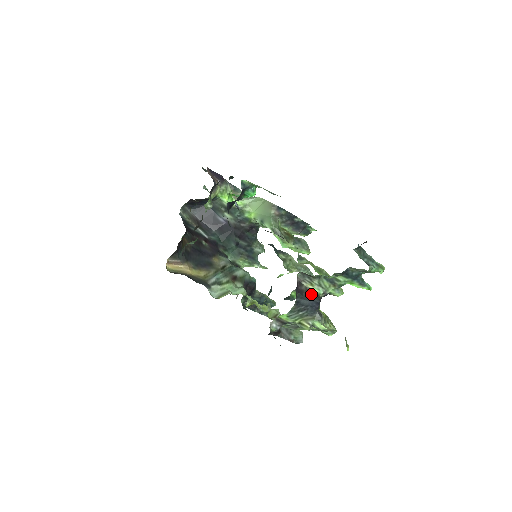
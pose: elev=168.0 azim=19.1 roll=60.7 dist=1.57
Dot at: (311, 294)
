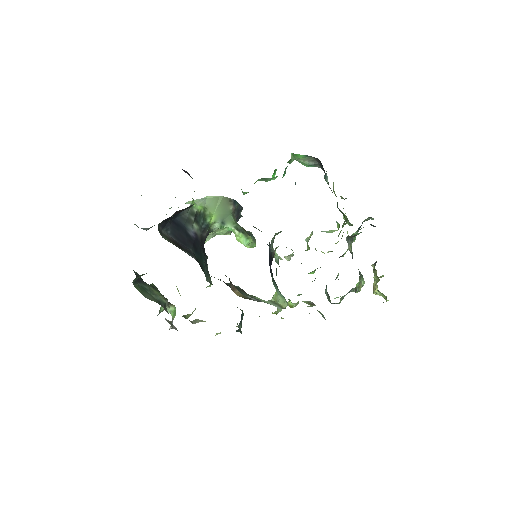
Dot at: (352, 256)
